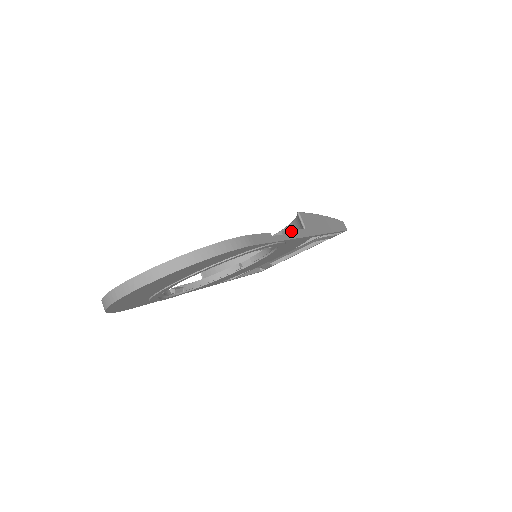
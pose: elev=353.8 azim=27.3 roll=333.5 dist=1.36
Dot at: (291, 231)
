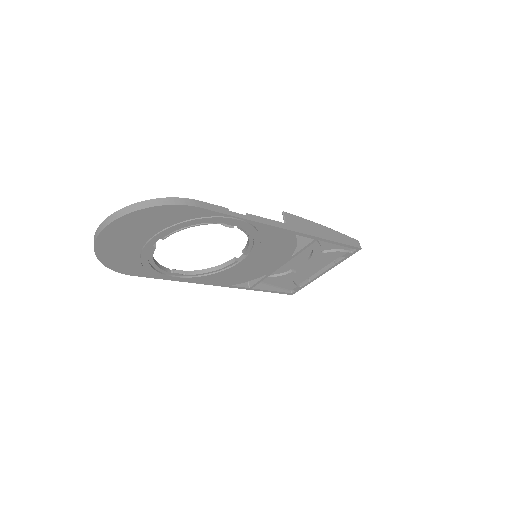
Dot at: (261, 217)
